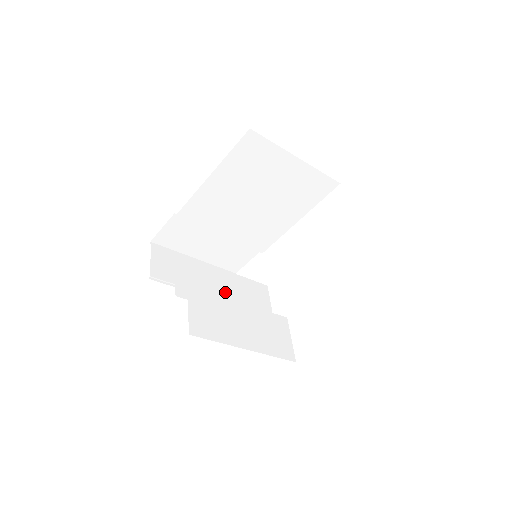
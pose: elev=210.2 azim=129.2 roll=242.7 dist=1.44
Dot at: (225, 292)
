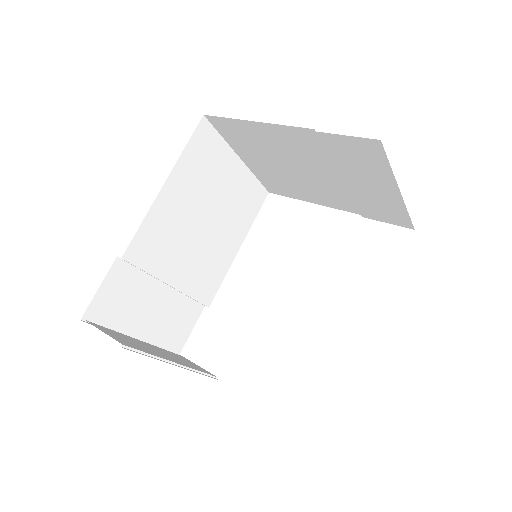
Dot at: occluded
